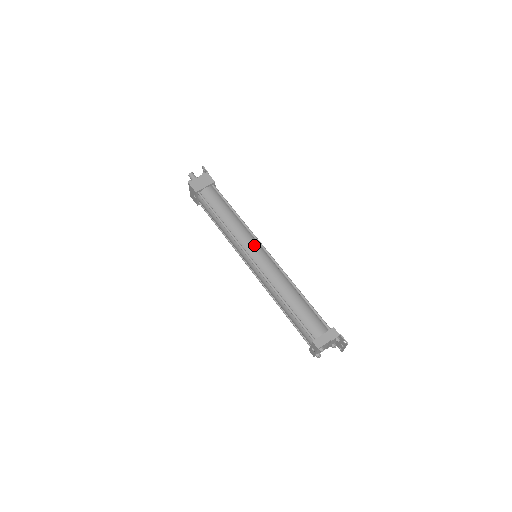
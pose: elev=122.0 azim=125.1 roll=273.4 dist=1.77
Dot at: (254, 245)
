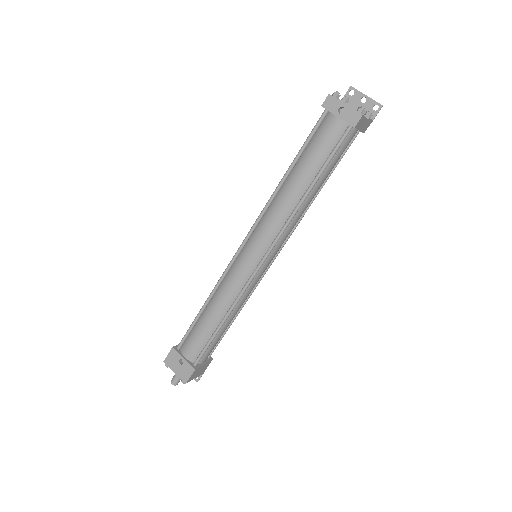
Dot at: occluded
